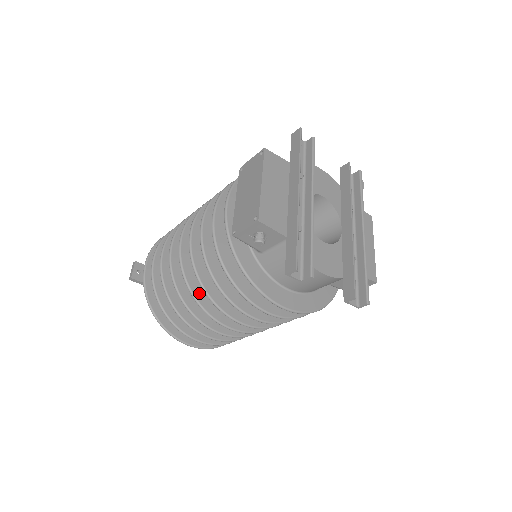
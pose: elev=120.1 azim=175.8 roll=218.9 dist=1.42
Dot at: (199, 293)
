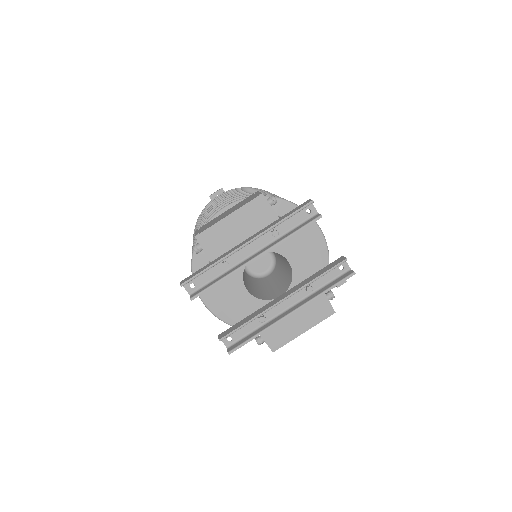
Dot at: occluded
